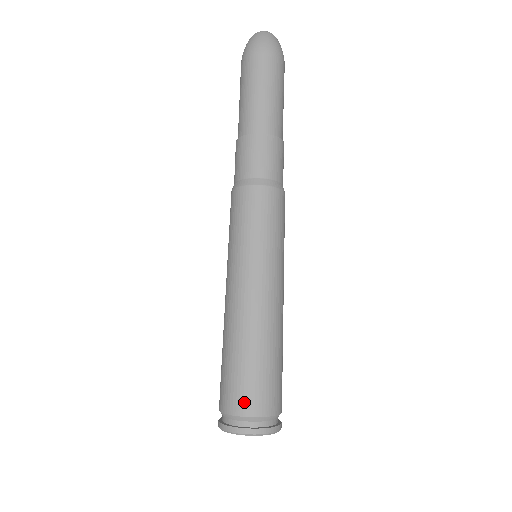
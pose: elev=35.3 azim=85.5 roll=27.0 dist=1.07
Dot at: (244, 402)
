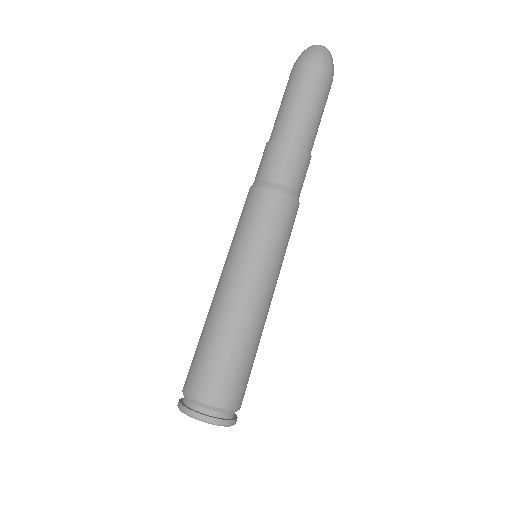
Dot at: (191, 382)
